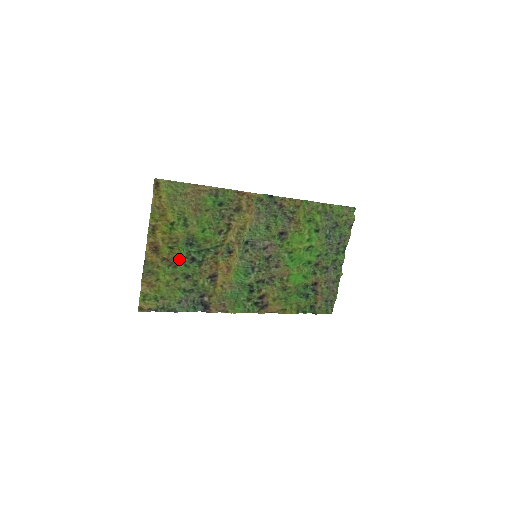
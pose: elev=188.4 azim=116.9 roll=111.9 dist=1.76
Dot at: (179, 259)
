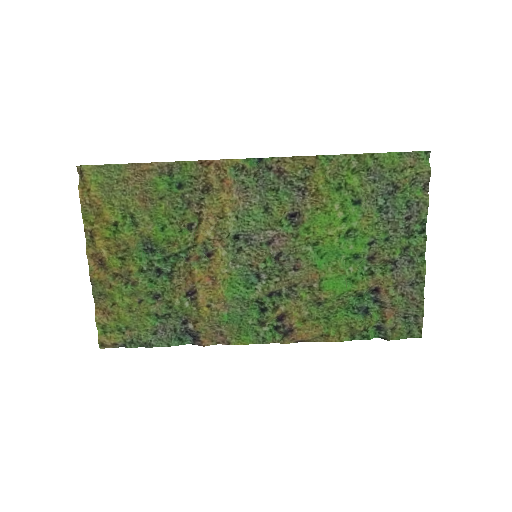
Dot at: (139, 273)
